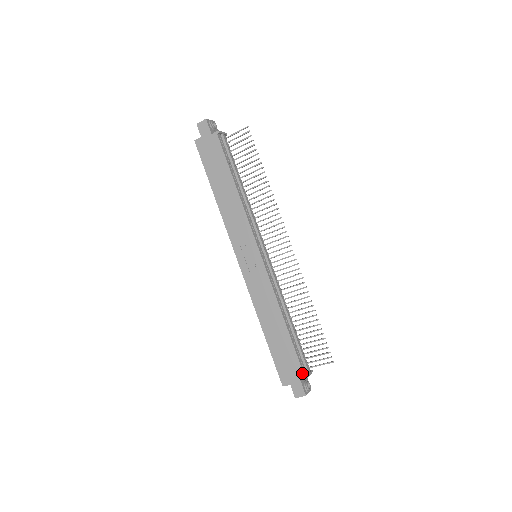
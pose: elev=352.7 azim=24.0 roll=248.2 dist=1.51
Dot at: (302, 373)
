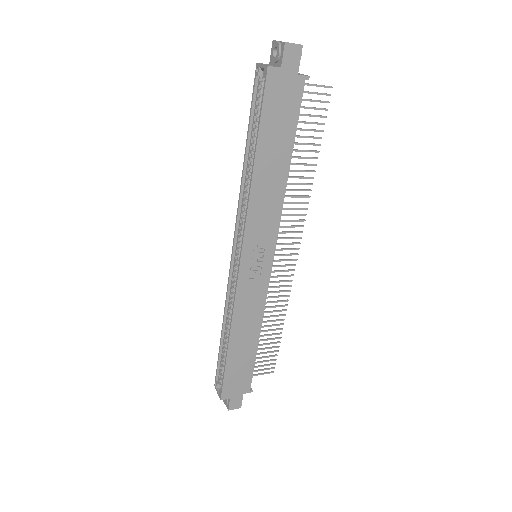
Dot at: (249, 388)
